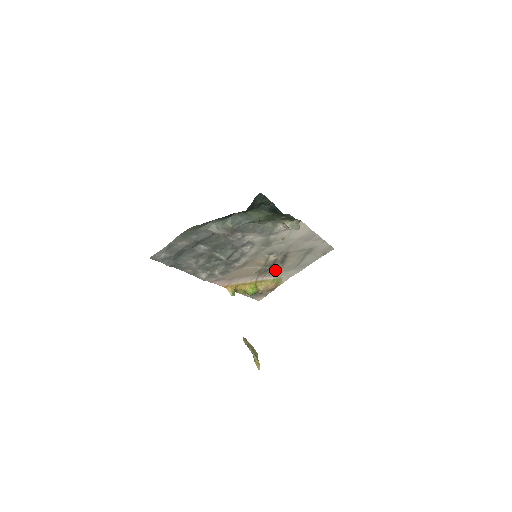
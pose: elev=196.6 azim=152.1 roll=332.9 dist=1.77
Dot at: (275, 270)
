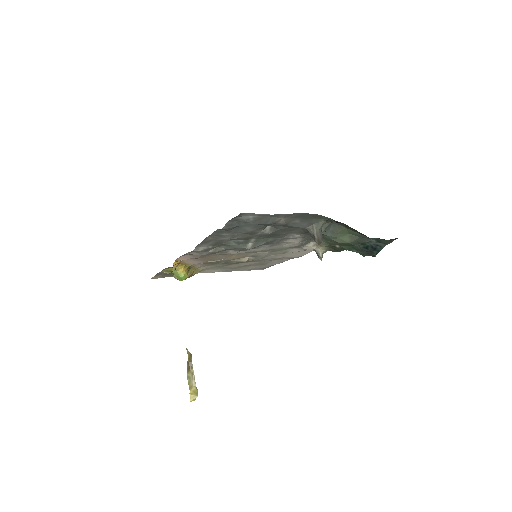
Dot at: (217, 265)
